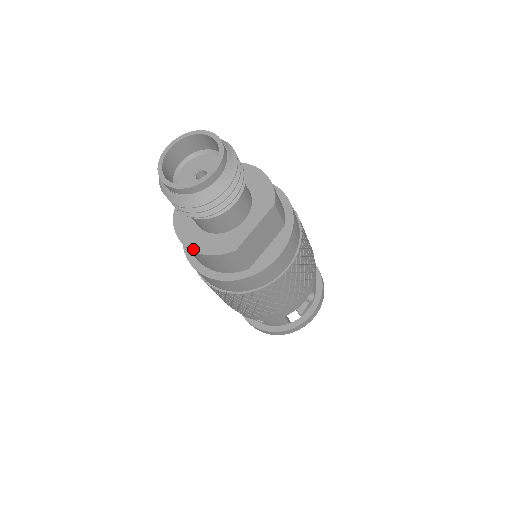
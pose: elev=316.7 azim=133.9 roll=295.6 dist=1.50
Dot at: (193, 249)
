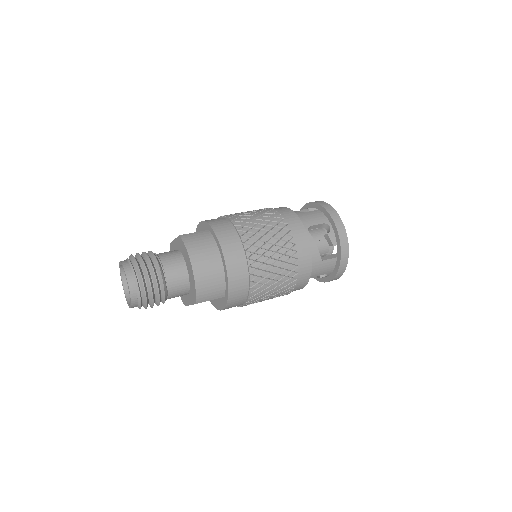
Dot at: occluded
